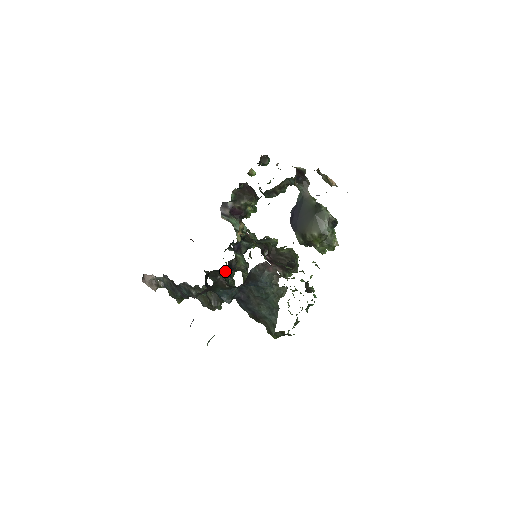
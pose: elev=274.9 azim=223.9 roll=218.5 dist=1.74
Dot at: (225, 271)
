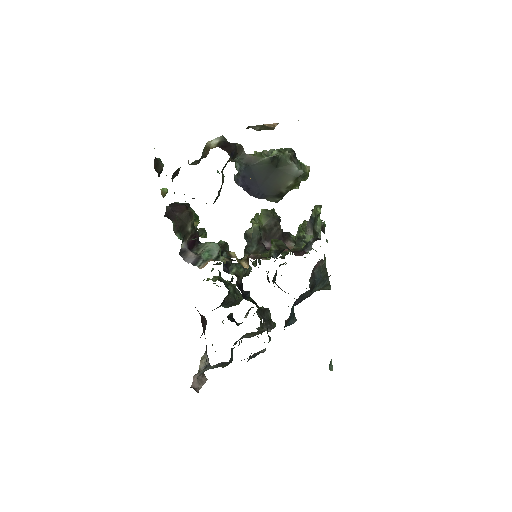
Dot at: (242, 296)
